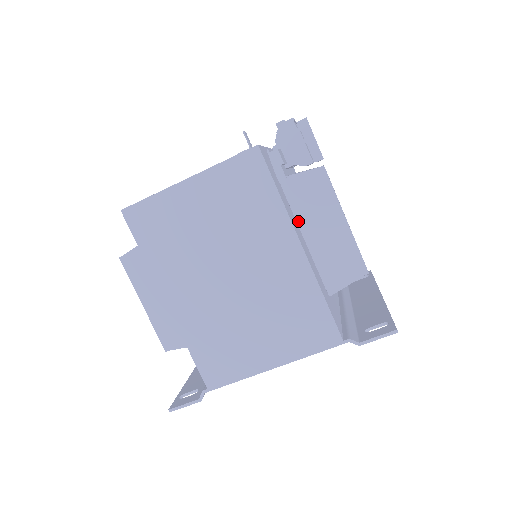
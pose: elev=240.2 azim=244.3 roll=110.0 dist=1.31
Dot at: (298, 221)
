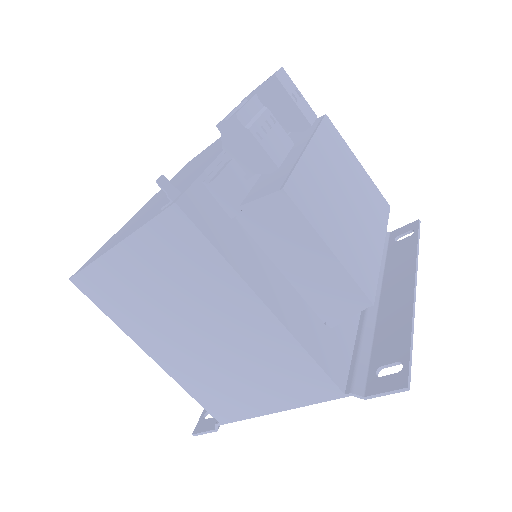
Dot at: (270, 254)
